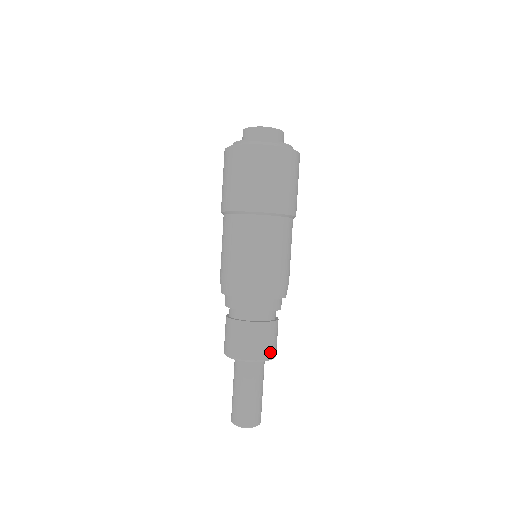
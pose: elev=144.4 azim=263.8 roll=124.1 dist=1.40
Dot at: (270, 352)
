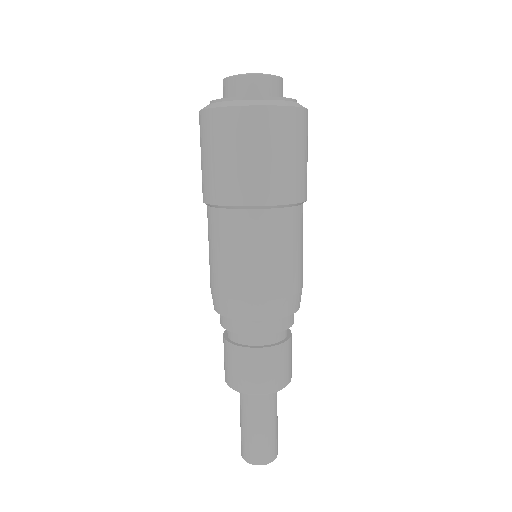
Dot at: (288, 376)
